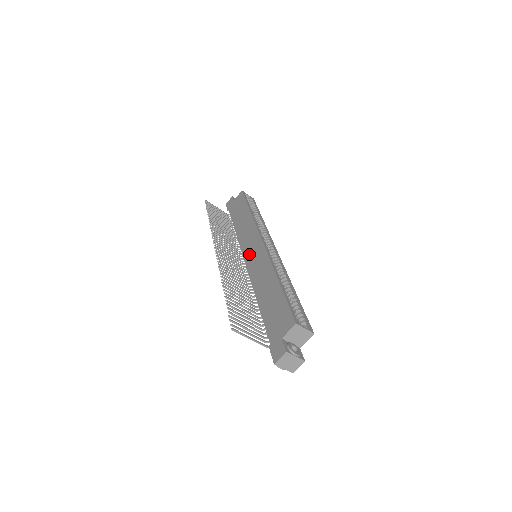
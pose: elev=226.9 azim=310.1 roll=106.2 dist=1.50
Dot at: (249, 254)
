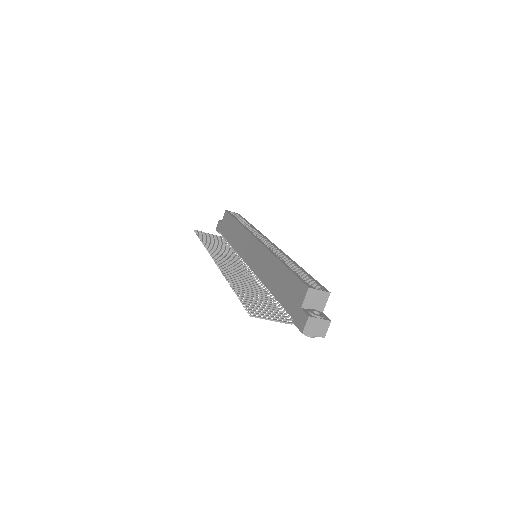
Dot at: (249, 256)
